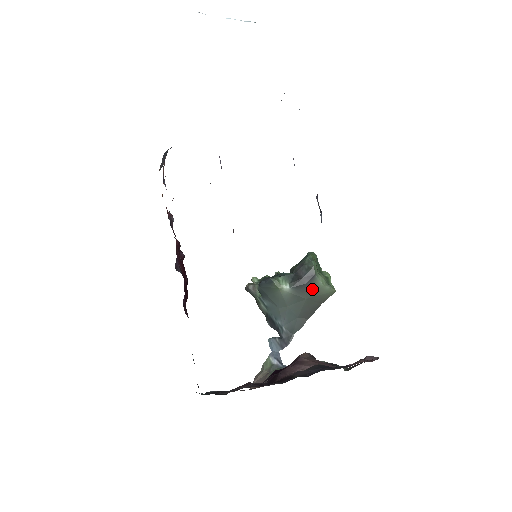
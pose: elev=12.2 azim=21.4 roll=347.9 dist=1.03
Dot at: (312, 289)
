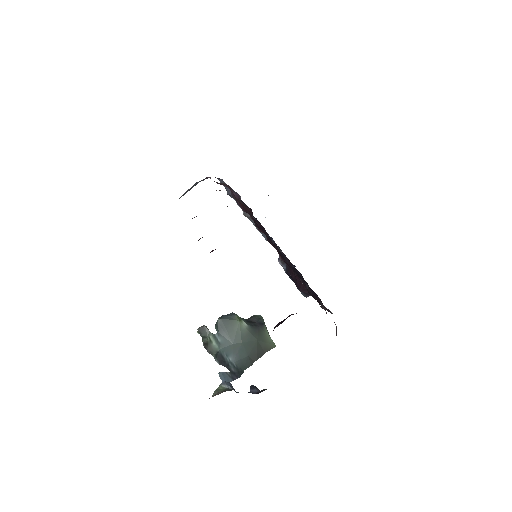
Dot at: (262, 334)
